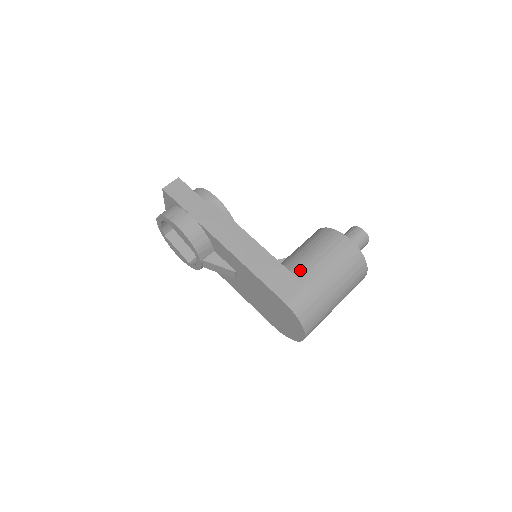
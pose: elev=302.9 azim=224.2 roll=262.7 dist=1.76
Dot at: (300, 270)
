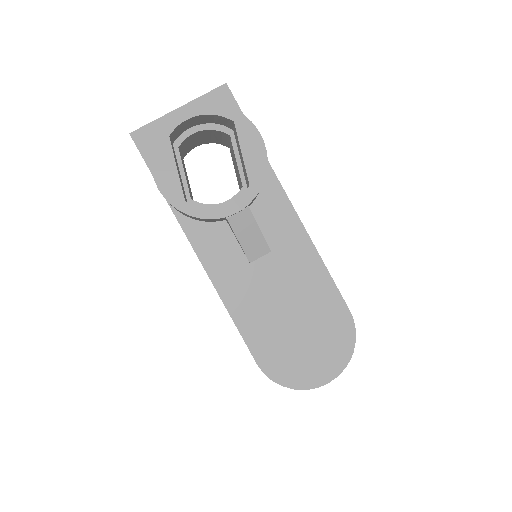
Dot at: occluded
